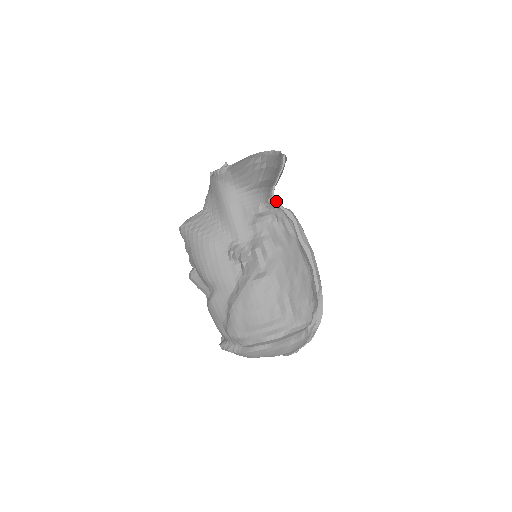
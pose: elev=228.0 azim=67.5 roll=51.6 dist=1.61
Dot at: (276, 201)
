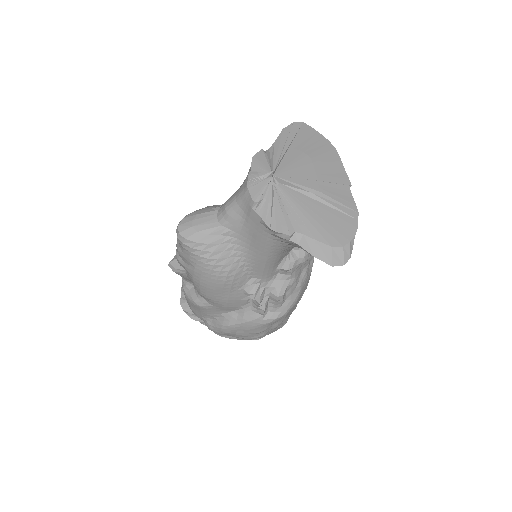
Dot at: occluded
